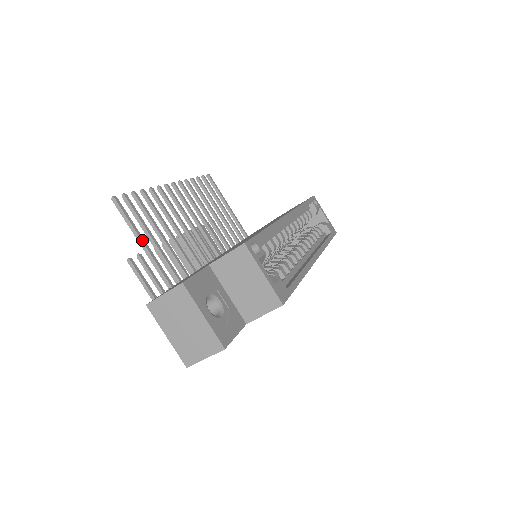
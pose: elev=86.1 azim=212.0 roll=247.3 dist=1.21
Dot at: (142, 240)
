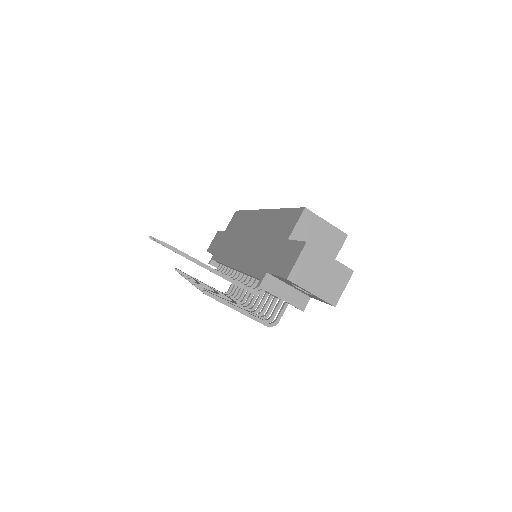
Dot at: (210, 267)
